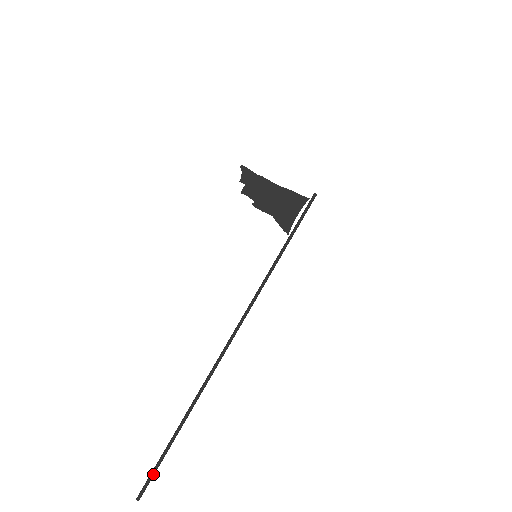
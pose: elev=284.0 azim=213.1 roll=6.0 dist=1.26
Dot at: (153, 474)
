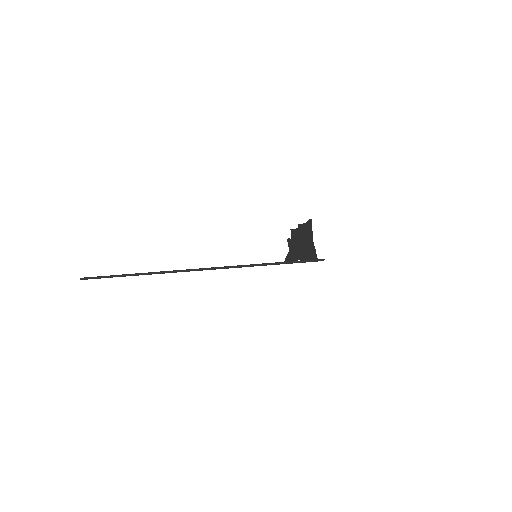
Dot at: (98, 278)
